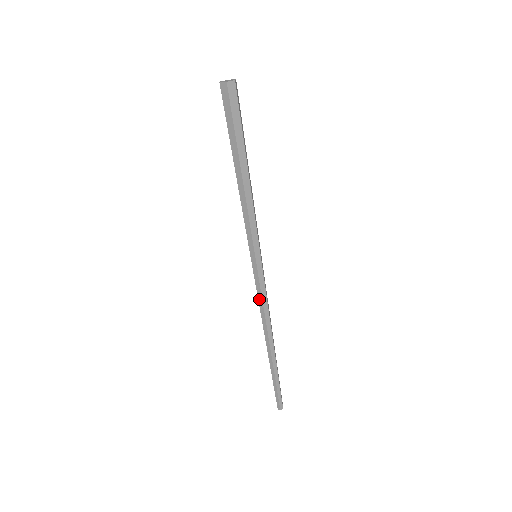
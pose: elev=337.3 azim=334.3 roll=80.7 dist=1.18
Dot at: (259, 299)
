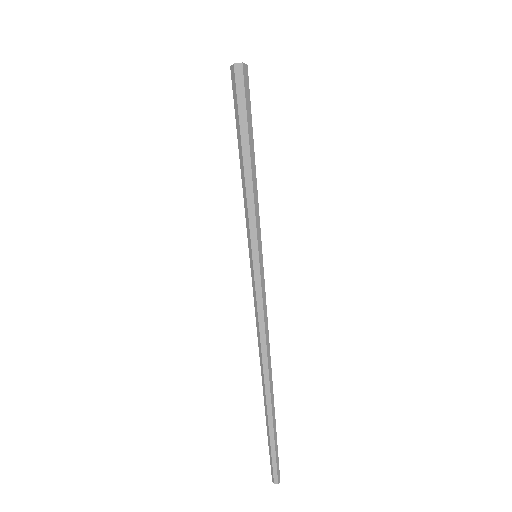
Dot at: (255, 311)
